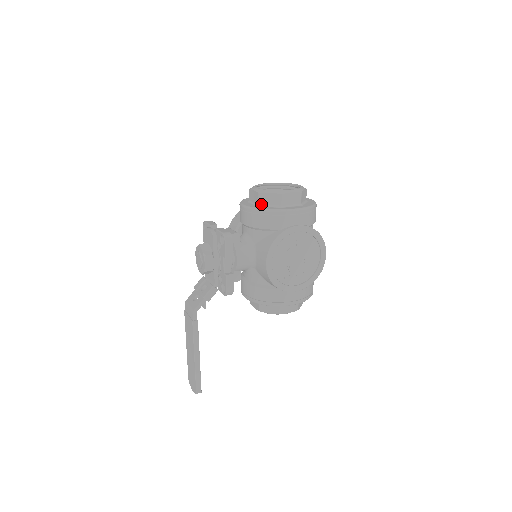
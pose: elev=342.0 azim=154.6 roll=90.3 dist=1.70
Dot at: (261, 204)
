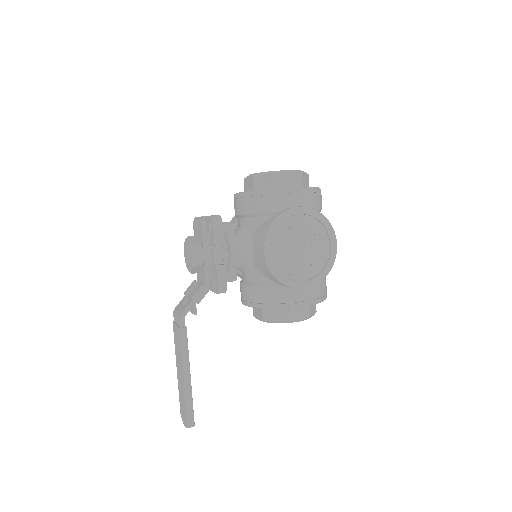
Dot at: (256, 188)
